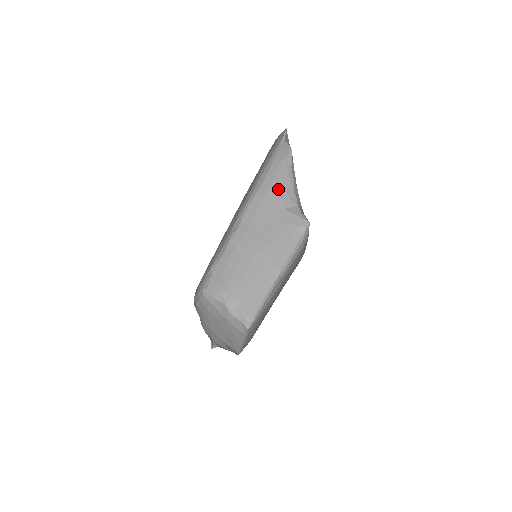
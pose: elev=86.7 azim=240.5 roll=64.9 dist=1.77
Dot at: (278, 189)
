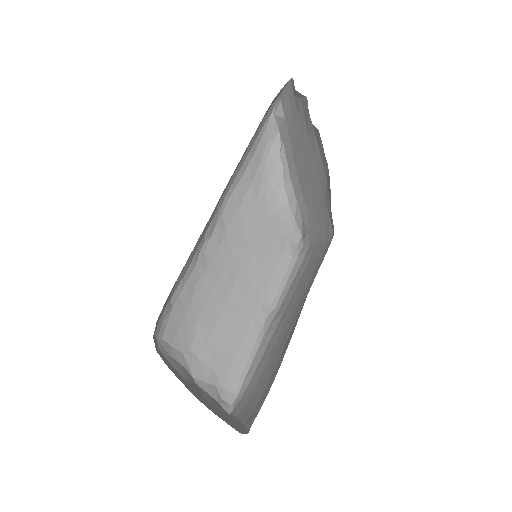
Dot at: (263, 184)
